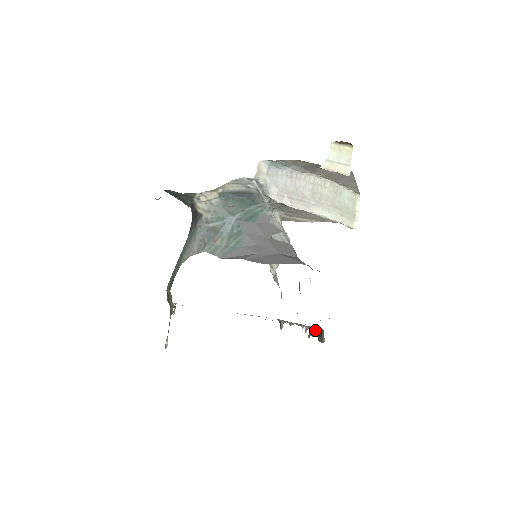
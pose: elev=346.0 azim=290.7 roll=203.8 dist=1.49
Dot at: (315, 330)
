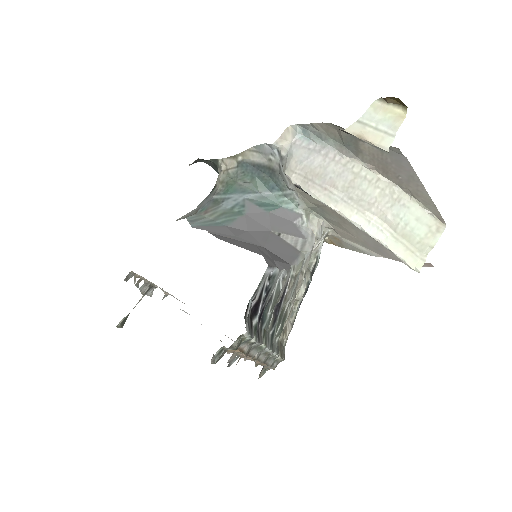
Dot at: occluded
